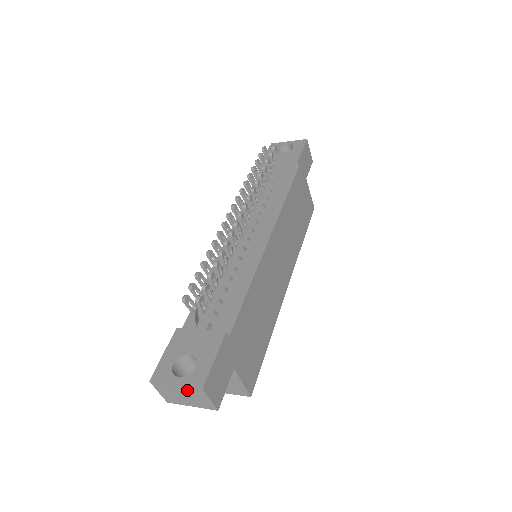
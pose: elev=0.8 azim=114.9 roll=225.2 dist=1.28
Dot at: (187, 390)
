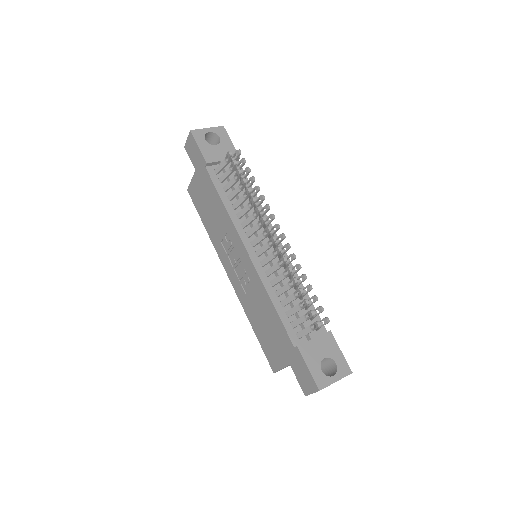
Dot at: occluded
